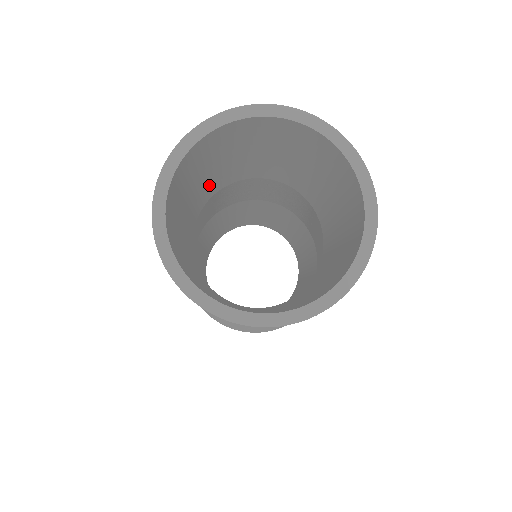
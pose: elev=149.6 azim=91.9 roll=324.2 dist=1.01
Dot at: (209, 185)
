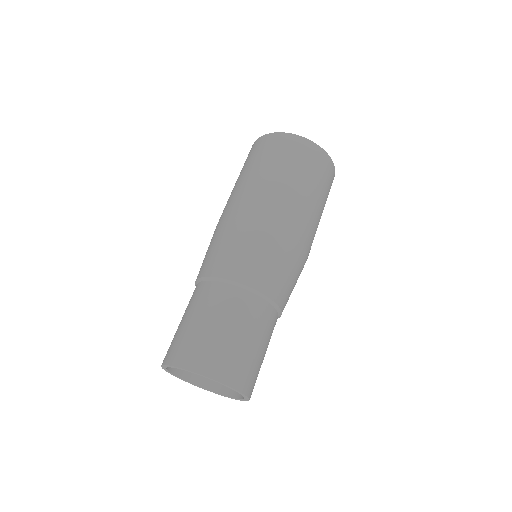
Dot at: occluded
